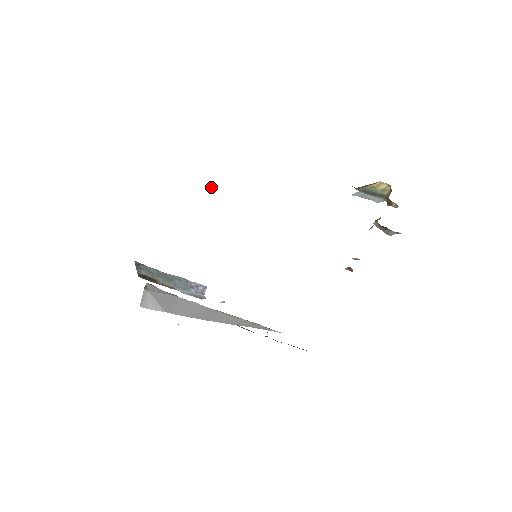
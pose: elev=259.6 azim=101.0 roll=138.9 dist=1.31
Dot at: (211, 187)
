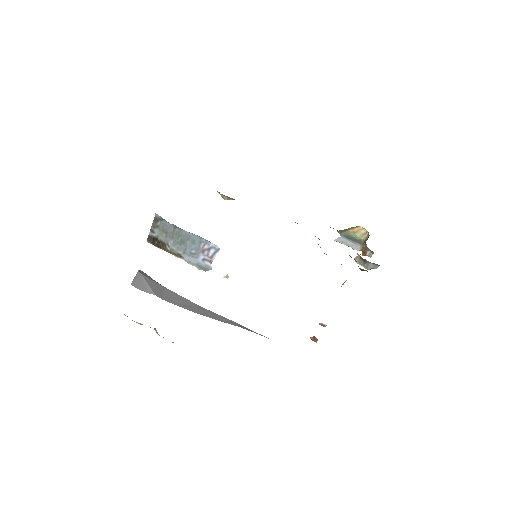
Dot at: (224, 196)
